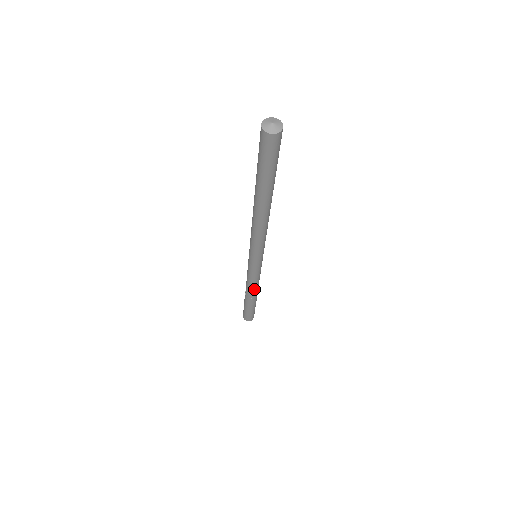
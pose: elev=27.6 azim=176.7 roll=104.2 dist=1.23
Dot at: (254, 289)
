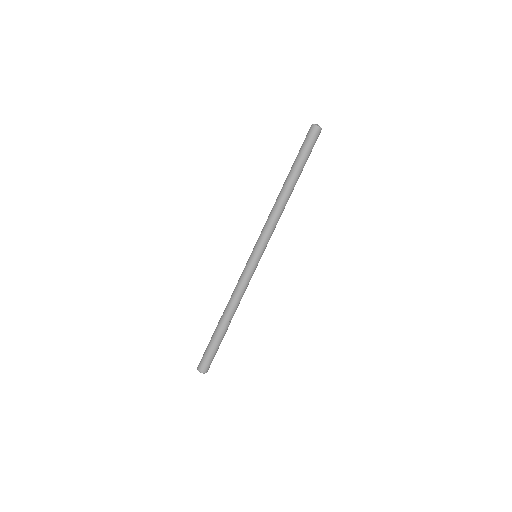
Dot at: (233, 303)
